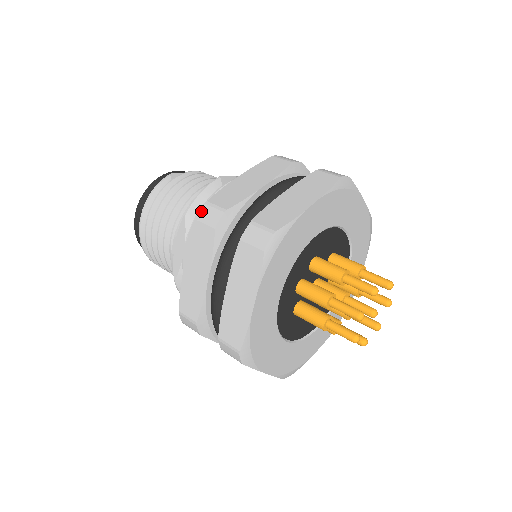
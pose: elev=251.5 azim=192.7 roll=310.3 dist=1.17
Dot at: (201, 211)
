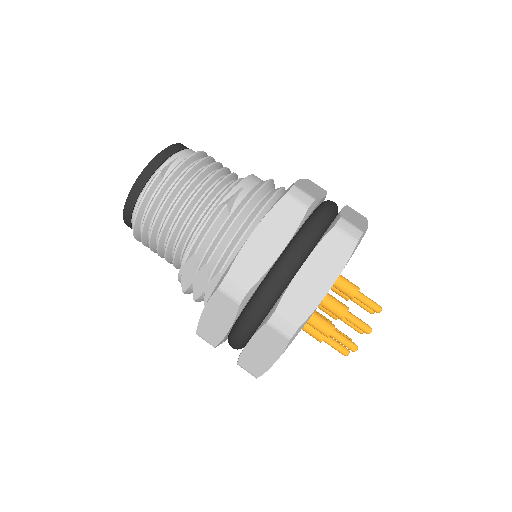
Dot at: (223, 283)
